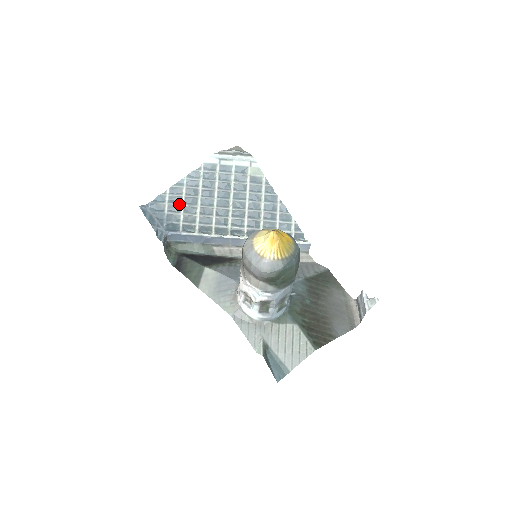
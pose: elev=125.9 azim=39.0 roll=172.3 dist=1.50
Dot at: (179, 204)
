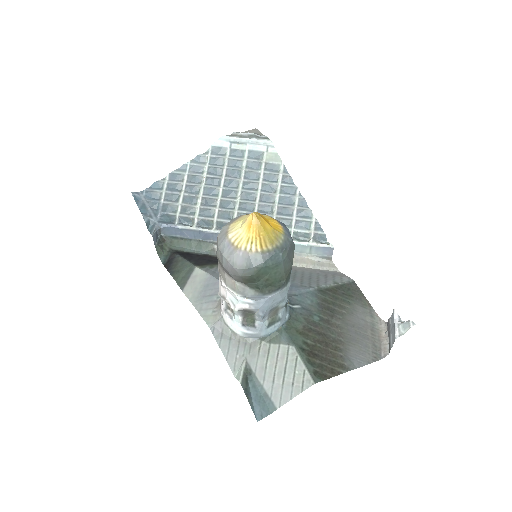
Dot at: (178, 192)
